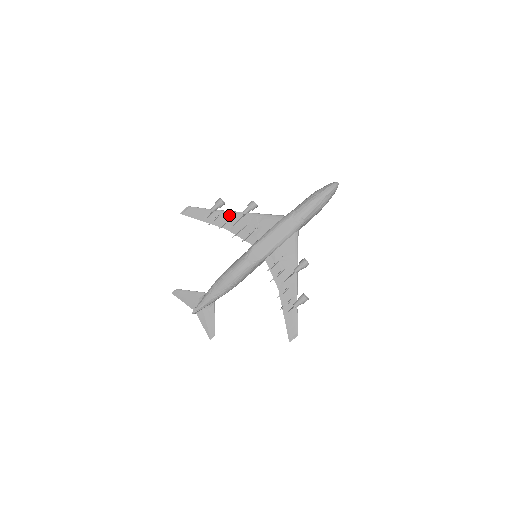
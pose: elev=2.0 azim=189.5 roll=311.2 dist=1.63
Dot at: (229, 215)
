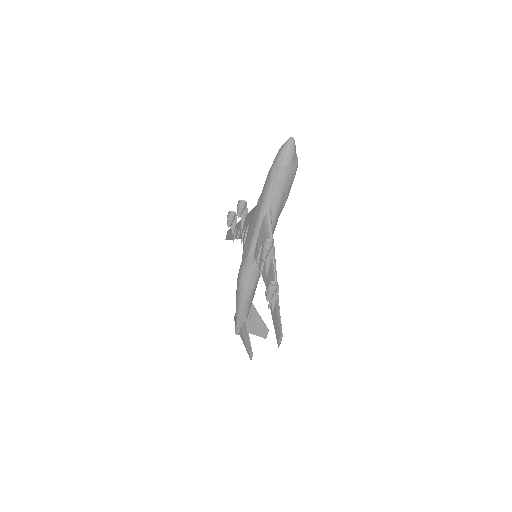
Dot at: (240, 224)
